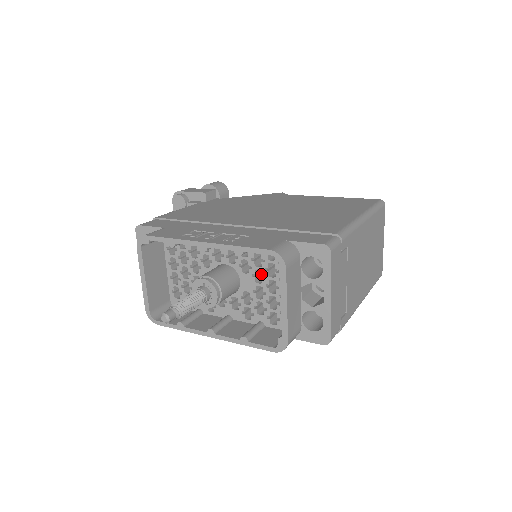
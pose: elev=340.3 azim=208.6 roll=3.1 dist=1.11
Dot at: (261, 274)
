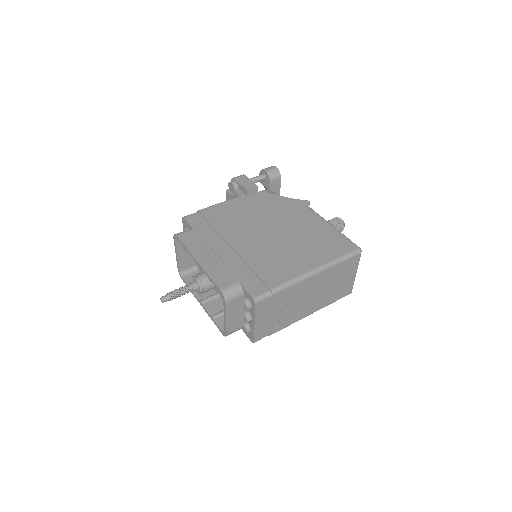
Dot at: occluded
